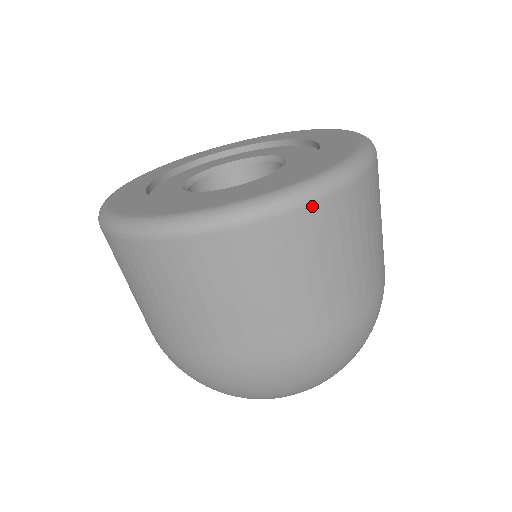
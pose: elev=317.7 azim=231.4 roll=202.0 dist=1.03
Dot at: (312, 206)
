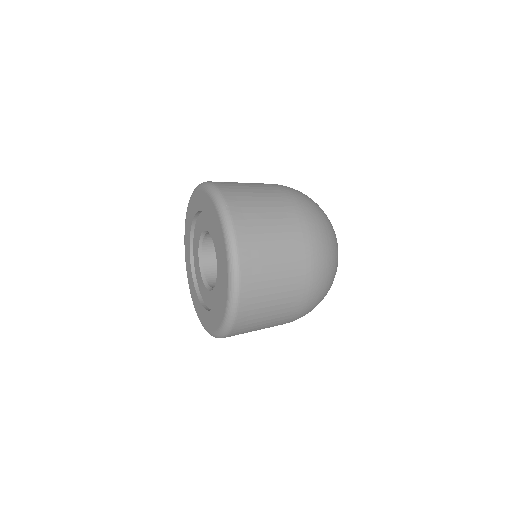
Dot at: (242, 283)
